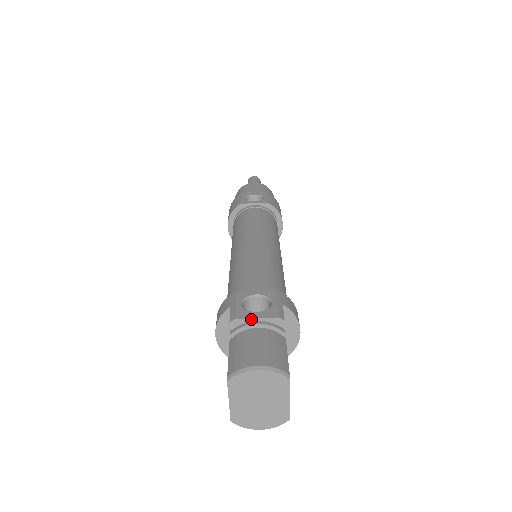
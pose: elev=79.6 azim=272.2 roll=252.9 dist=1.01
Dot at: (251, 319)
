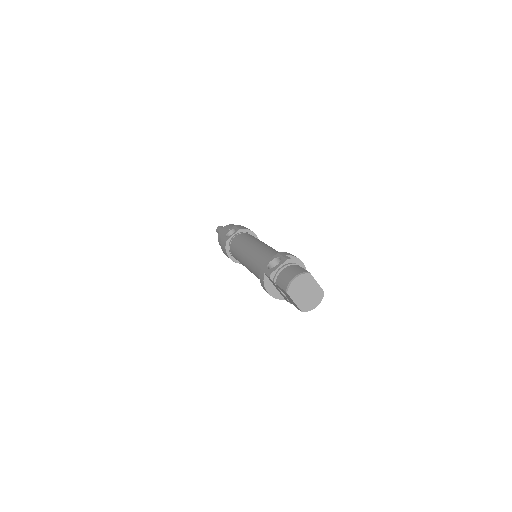
Dot at: (277, 269)
